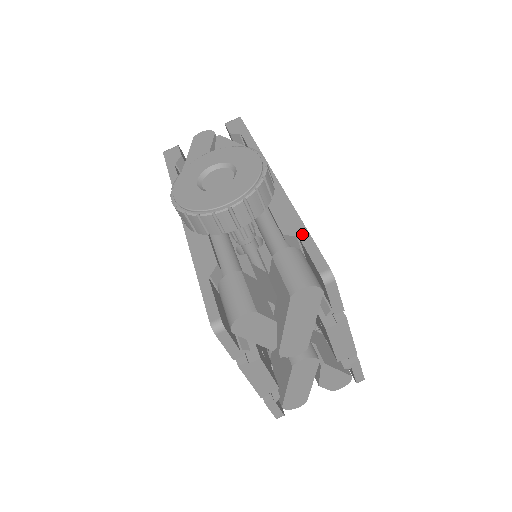
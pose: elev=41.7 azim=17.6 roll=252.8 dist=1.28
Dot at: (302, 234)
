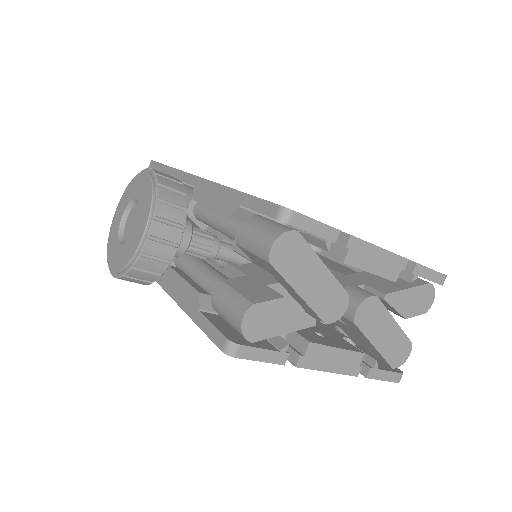
Dot at: (242, 200)
